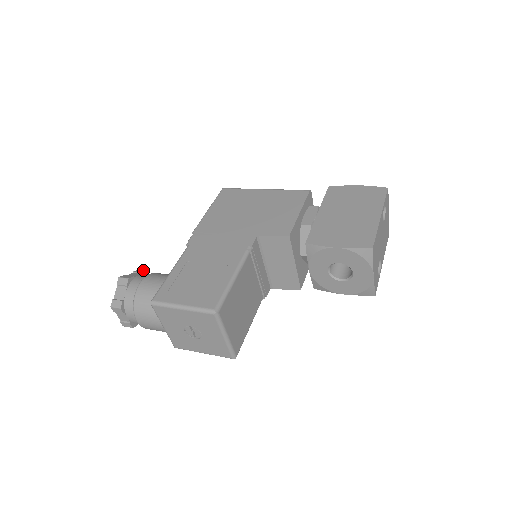
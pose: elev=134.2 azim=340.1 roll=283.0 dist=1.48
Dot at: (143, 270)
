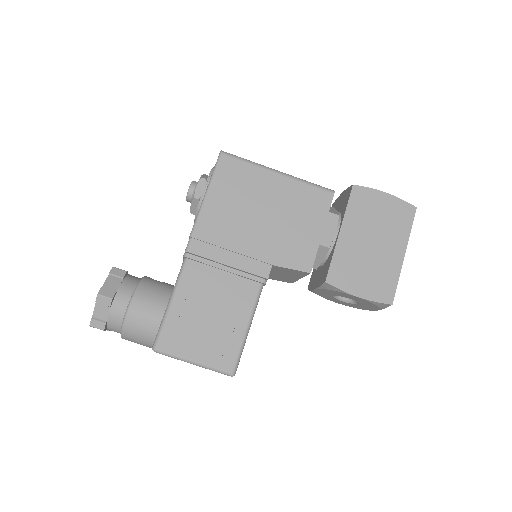
Dot at: (121, 269)
